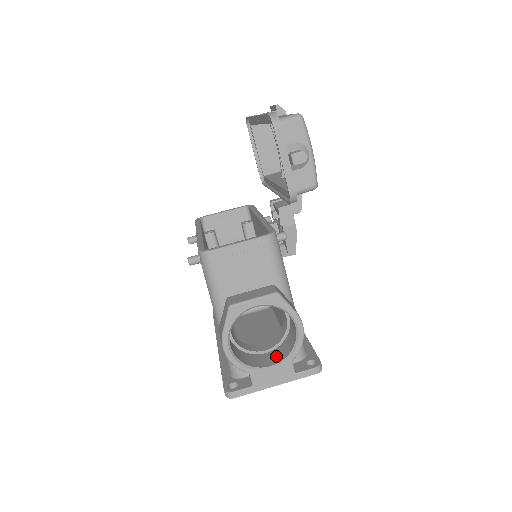
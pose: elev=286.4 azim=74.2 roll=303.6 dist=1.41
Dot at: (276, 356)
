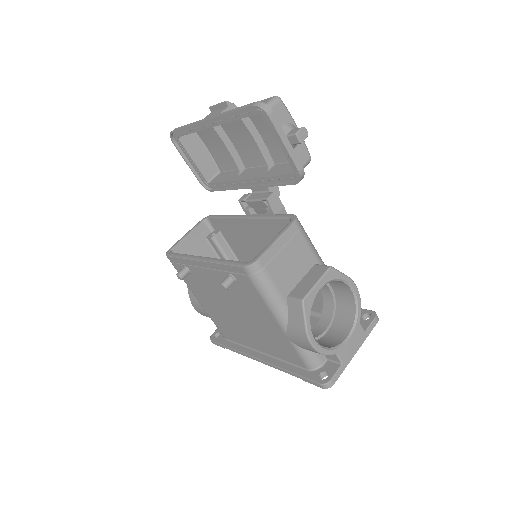
Dot at: (341, 327)
